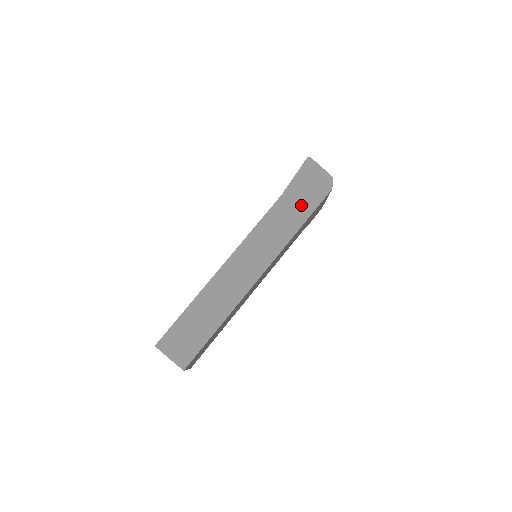
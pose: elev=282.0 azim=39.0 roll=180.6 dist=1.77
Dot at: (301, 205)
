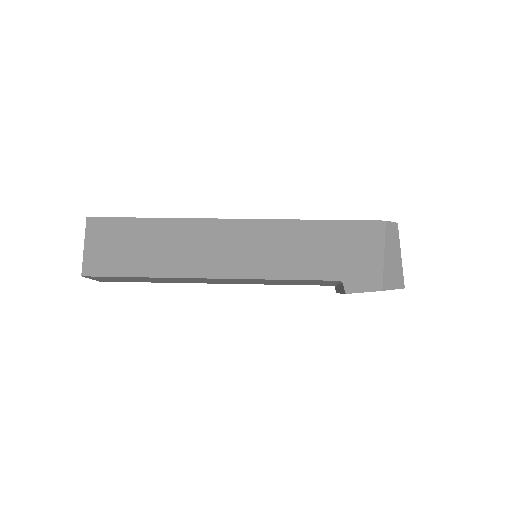
Dot at: occluded
